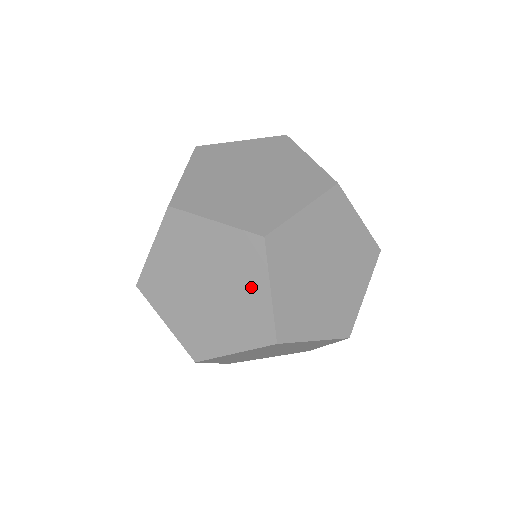
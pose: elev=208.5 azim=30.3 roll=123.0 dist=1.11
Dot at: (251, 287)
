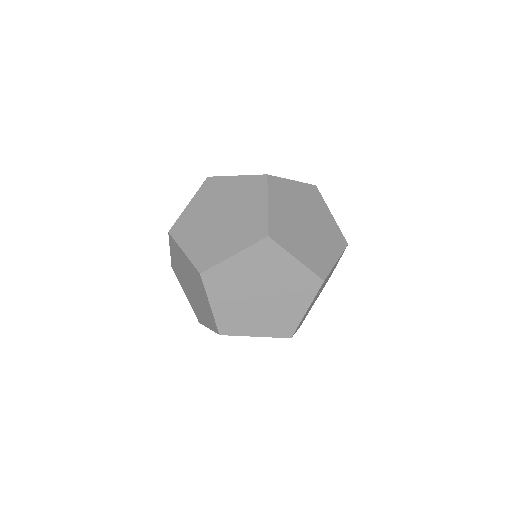
Dot at: (254, 205)
